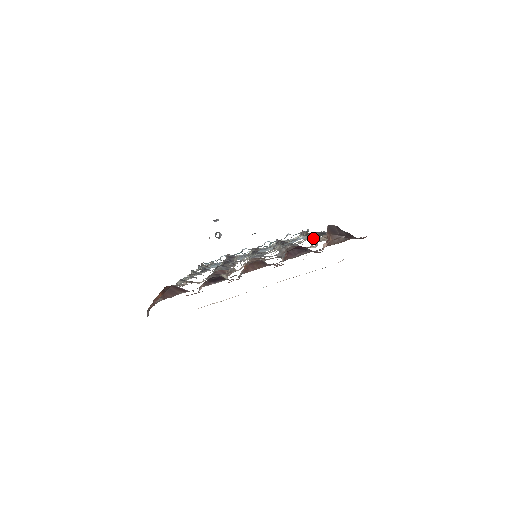
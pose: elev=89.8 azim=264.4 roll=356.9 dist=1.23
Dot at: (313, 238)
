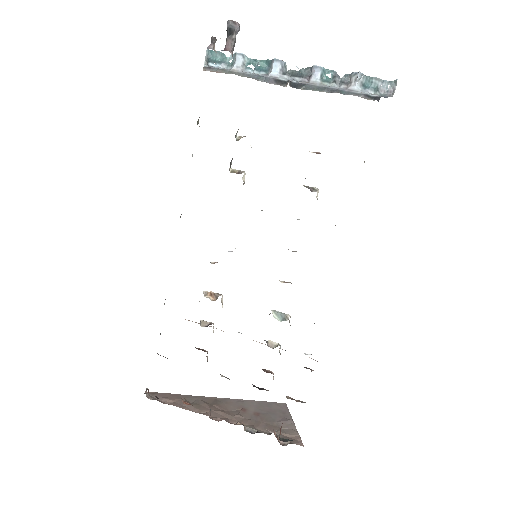
Dot at: occluded
